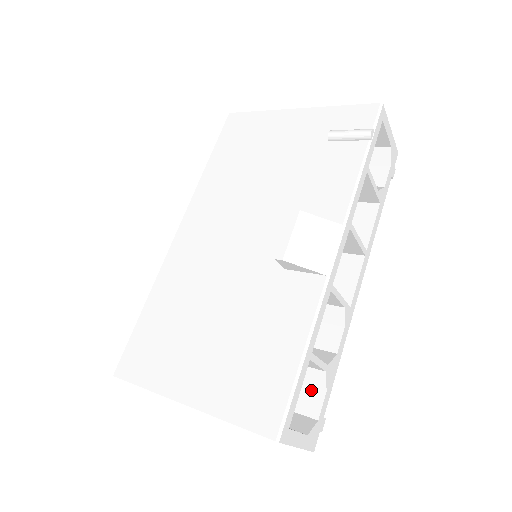
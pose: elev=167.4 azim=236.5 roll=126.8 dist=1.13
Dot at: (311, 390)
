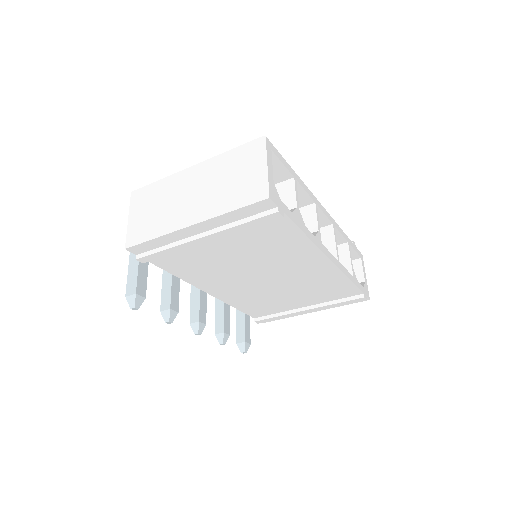
Dot at: occluded
